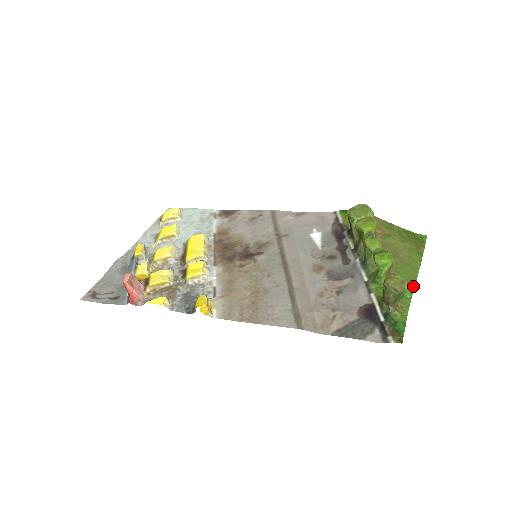
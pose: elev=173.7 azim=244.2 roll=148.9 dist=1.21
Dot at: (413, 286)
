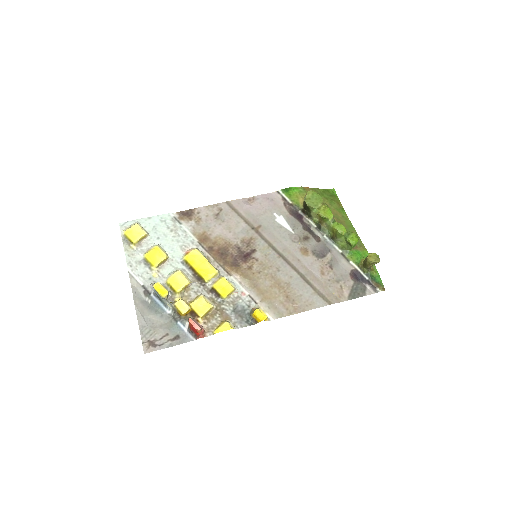
Dot at: (363, 244)
